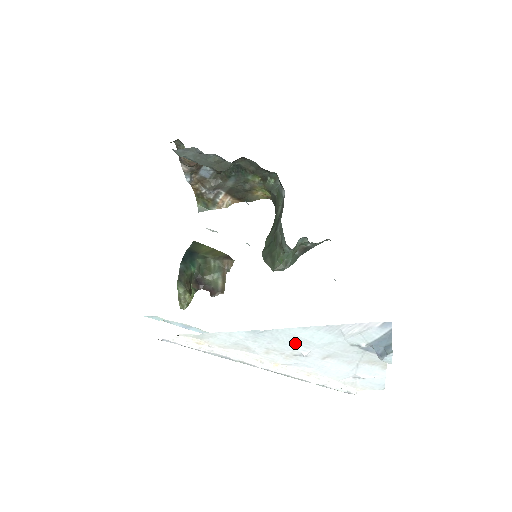
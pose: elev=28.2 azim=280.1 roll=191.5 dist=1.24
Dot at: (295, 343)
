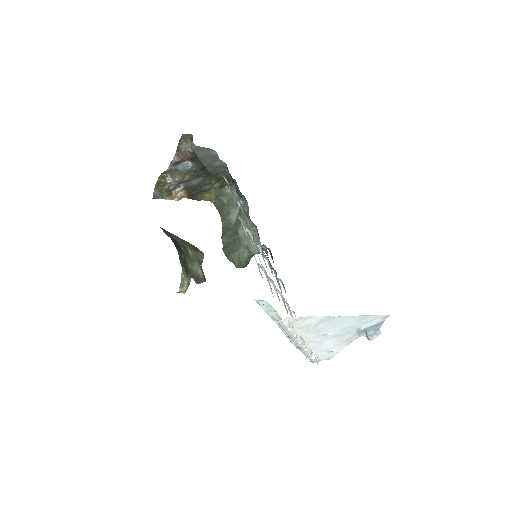
Dot at: (335, 326)
